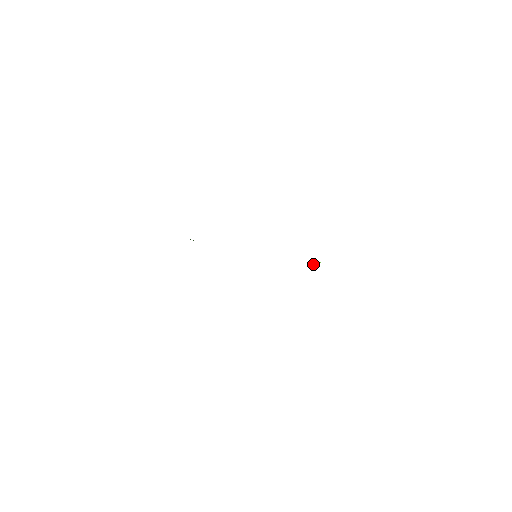
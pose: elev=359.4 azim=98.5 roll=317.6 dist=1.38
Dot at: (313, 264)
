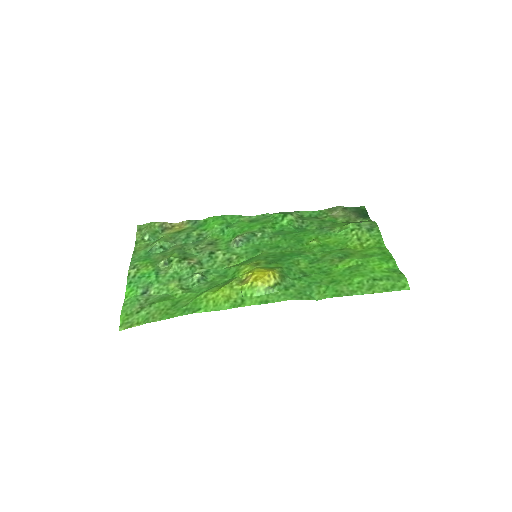
Dot at: (306, 244)
